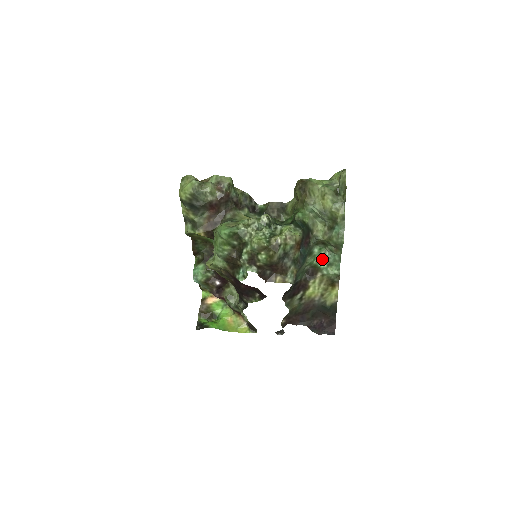
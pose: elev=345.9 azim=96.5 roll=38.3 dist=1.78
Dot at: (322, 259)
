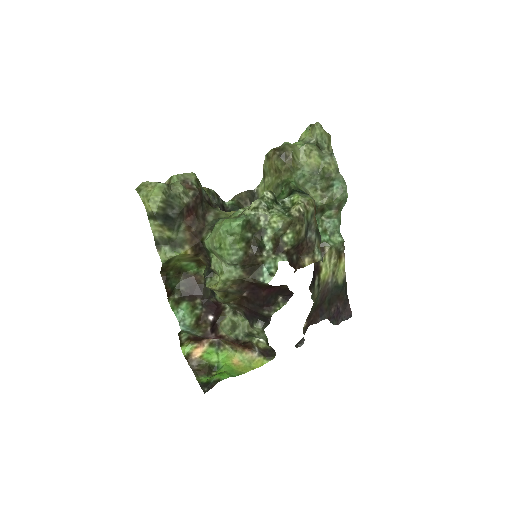
Dot at: (322, 231)
